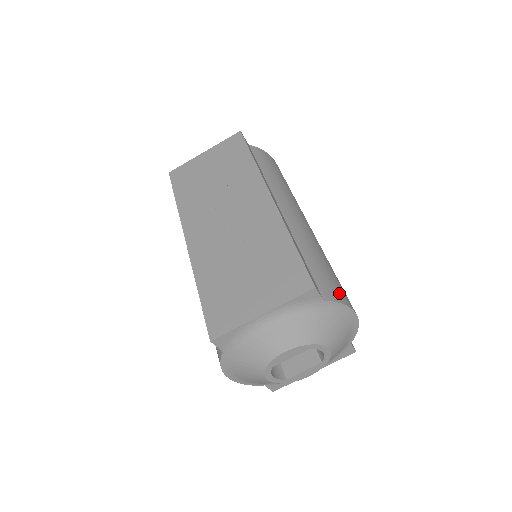
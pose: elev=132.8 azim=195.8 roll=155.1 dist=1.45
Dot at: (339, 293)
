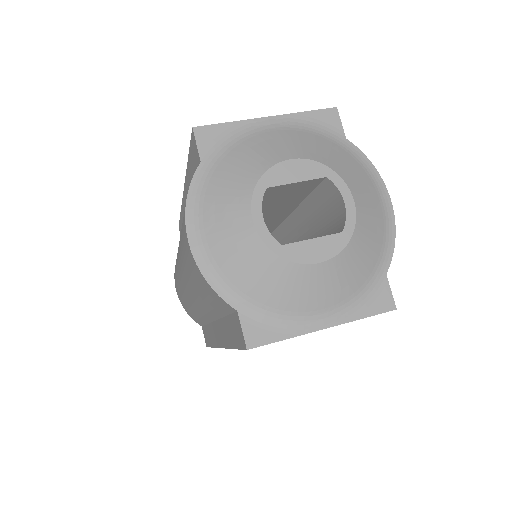
Dot at: occluded
